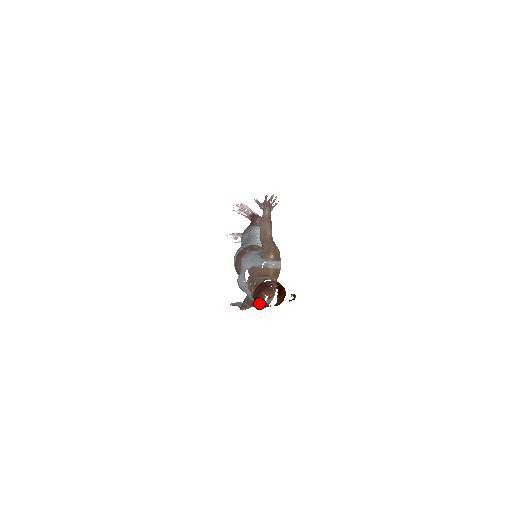
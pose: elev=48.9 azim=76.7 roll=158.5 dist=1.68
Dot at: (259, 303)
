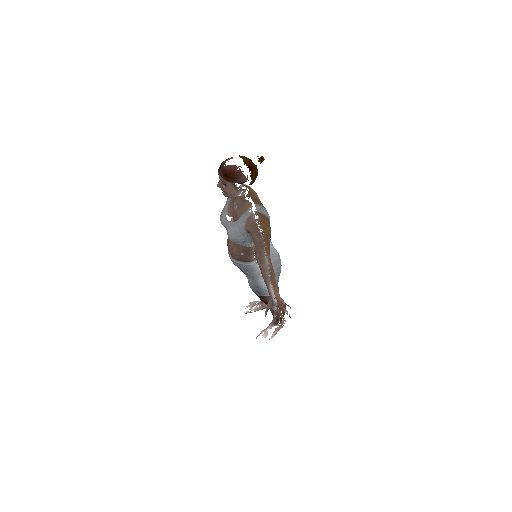
Dot at: (228, 174)
